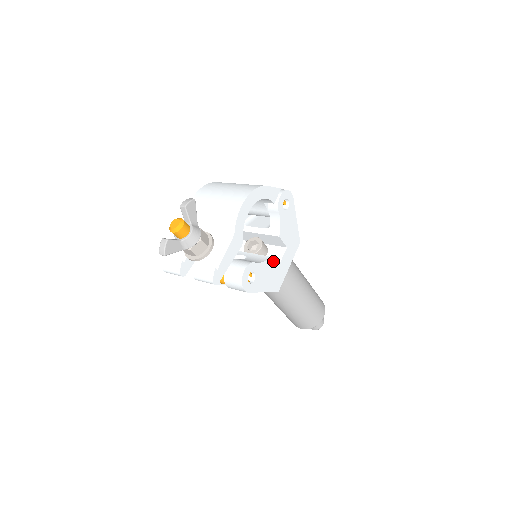
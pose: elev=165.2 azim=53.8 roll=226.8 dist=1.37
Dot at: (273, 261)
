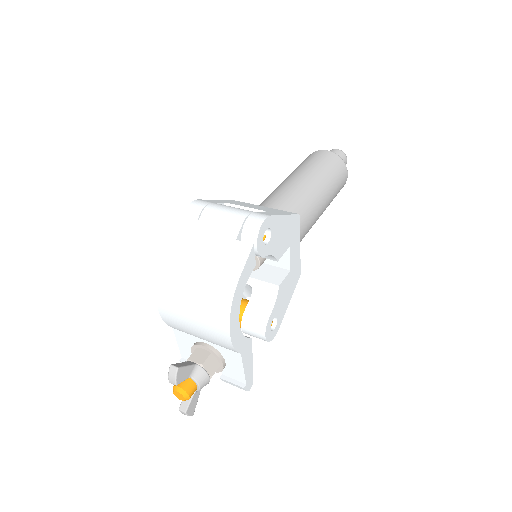
Dot at: (283, 279)
